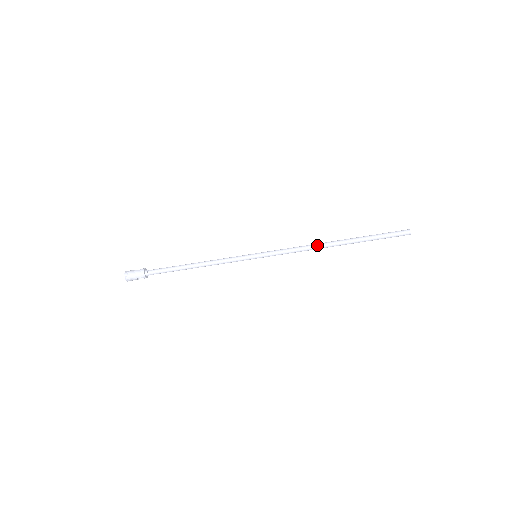
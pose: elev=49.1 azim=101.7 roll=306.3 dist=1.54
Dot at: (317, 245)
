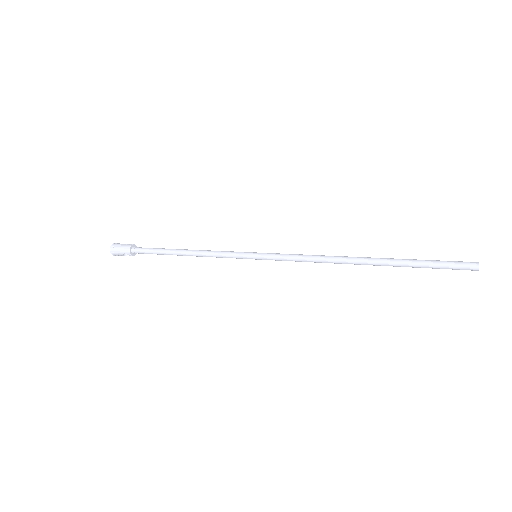
Dot at: (335, 258)
